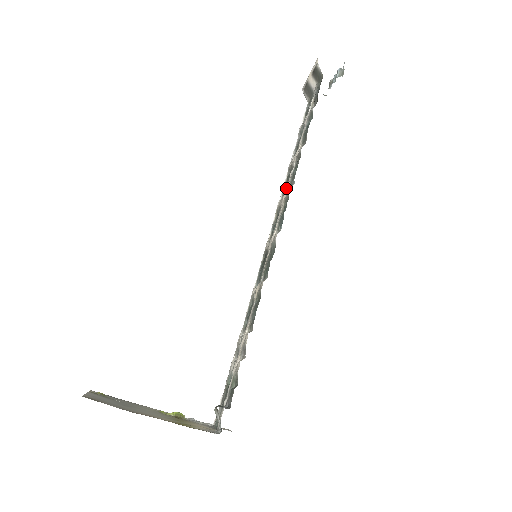
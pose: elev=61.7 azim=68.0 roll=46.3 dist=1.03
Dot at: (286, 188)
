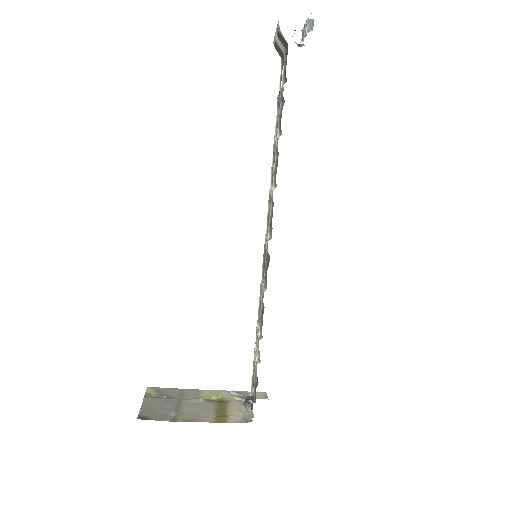
Dot at: occluded
